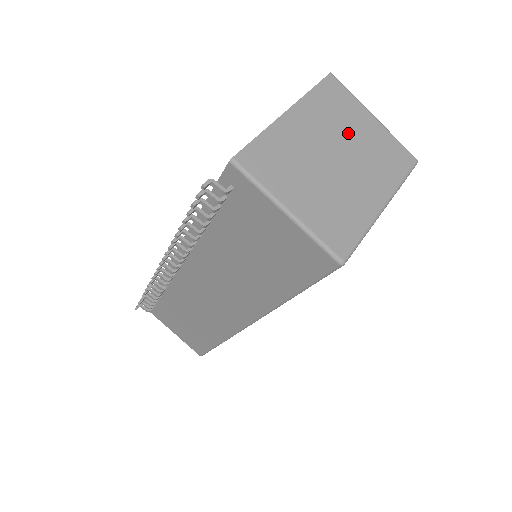
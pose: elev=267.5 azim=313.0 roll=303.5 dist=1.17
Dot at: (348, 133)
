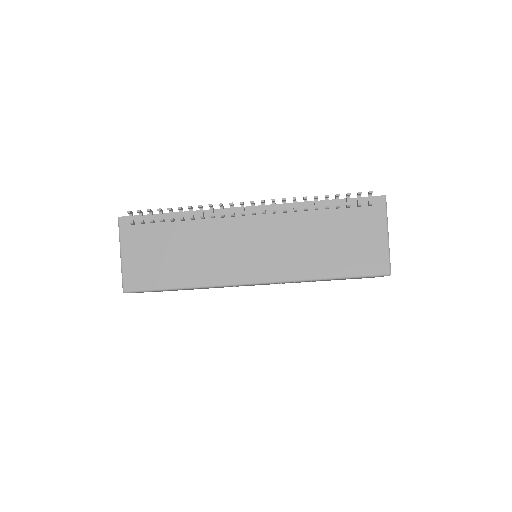
Dot at: occluded
